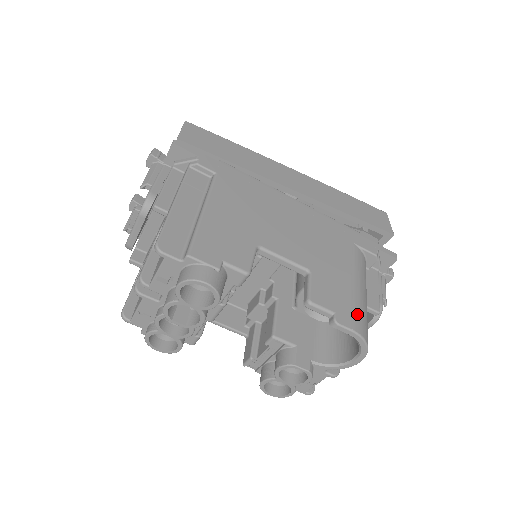
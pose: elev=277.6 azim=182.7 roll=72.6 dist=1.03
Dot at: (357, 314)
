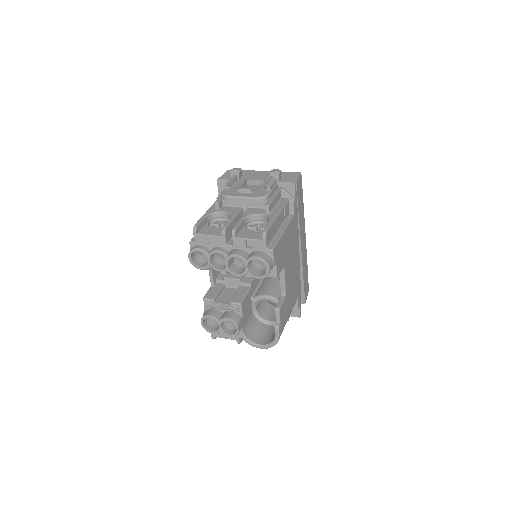
Dot at: occluded
